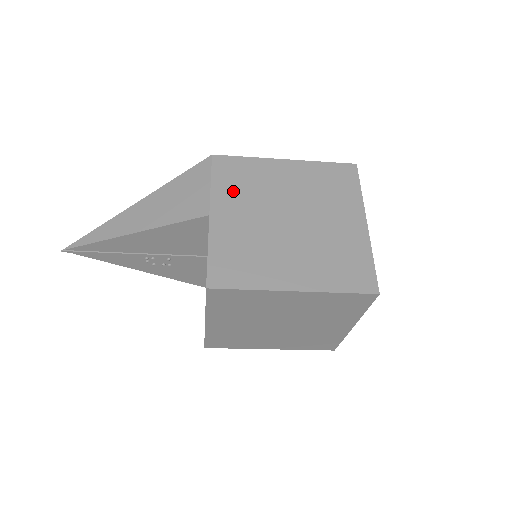
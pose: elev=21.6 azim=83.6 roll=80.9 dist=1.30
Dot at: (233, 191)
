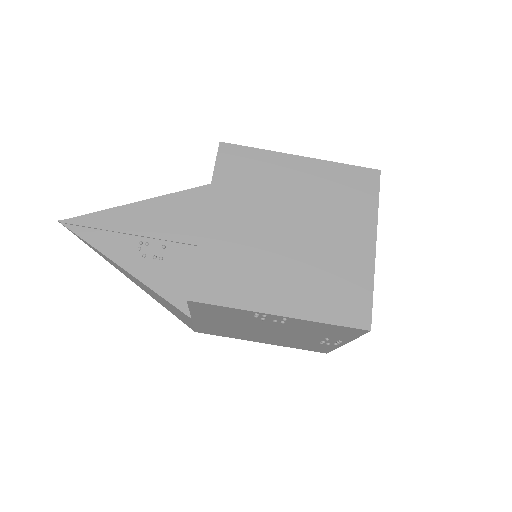
Dot at: occluded
